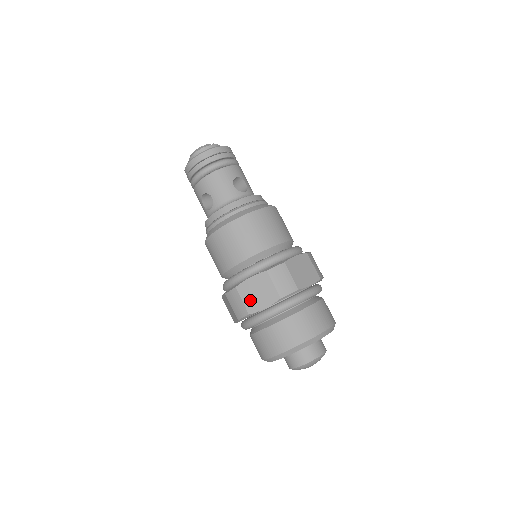
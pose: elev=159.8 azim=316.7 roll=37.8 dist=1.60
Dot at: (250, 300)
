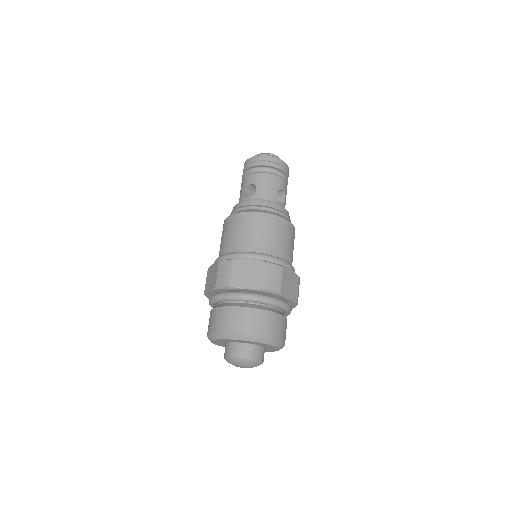
Dot at: (238, 276)
